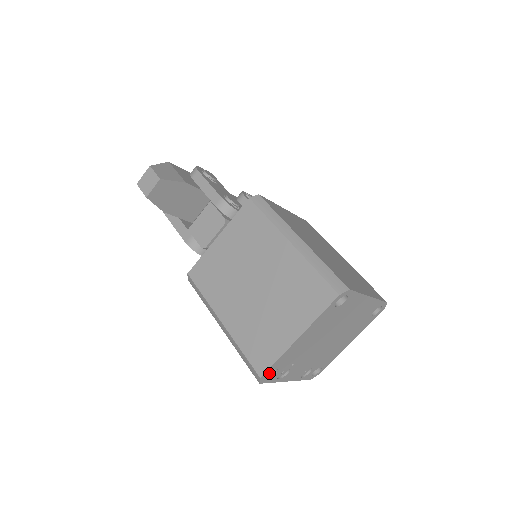
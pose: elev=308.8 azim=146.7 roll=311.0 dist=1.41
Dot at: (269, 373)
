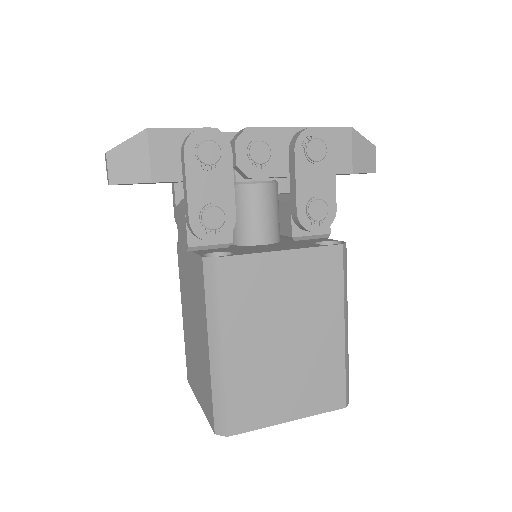
Dot at: occluded
